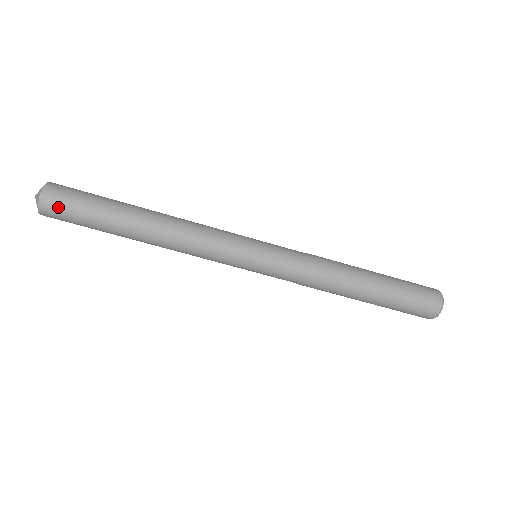
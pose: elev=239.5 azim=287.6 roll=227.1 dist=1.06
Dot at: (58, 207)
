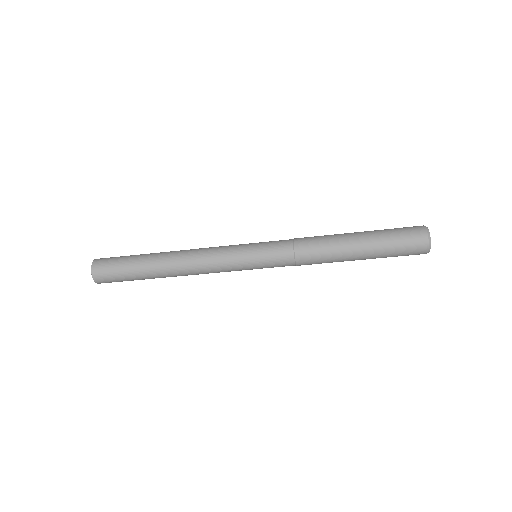
Dot at: (107, 279)
